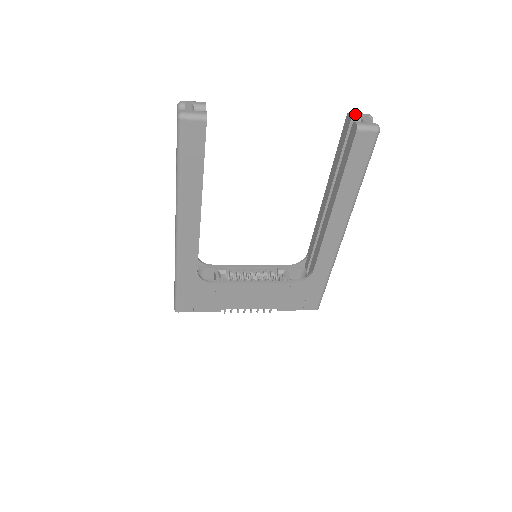
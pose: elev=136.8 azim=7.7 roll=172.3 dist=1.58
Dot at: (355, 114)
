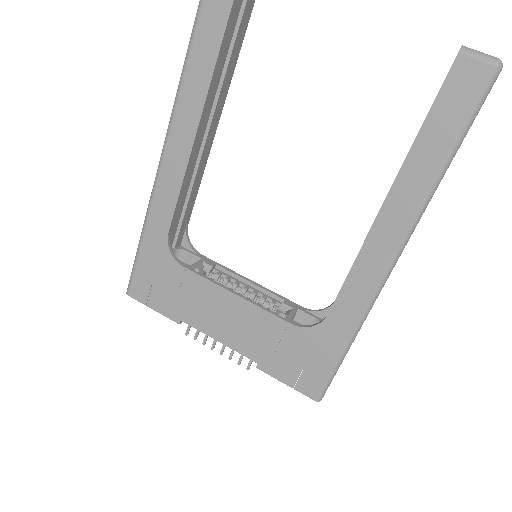
Dot at: occluded
